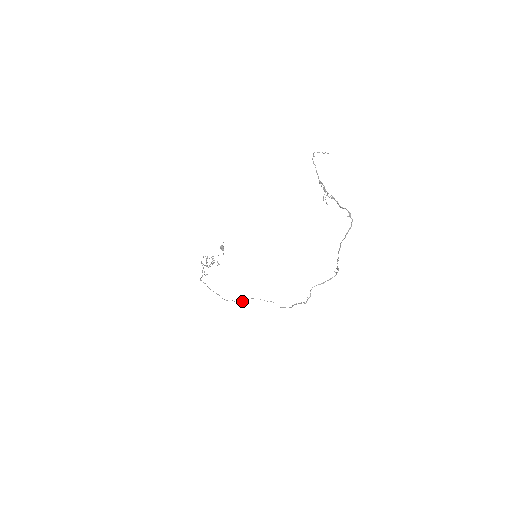
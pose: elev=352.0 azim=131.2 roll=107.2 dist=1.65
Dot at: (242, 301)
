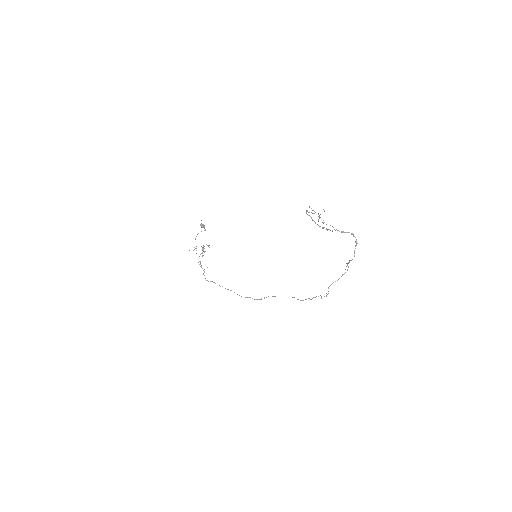
Dot at: (261, 299)
